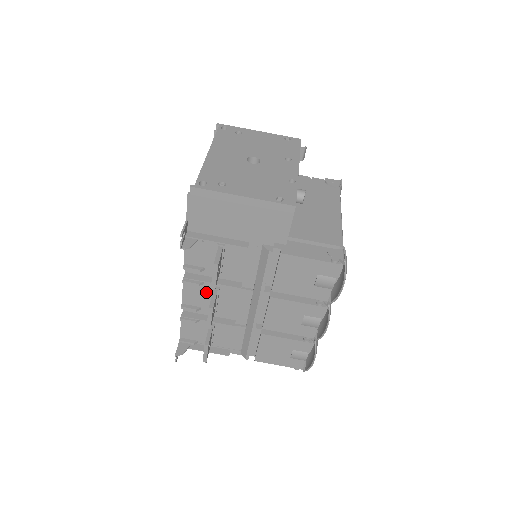
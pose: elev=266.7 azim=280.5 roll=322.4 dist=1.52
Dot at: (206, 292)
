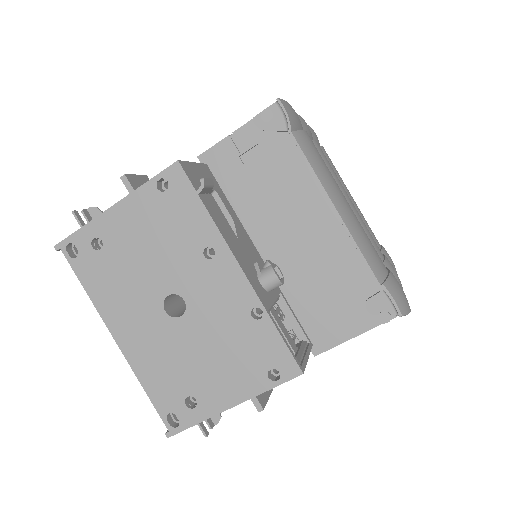
Dot at: occluded
